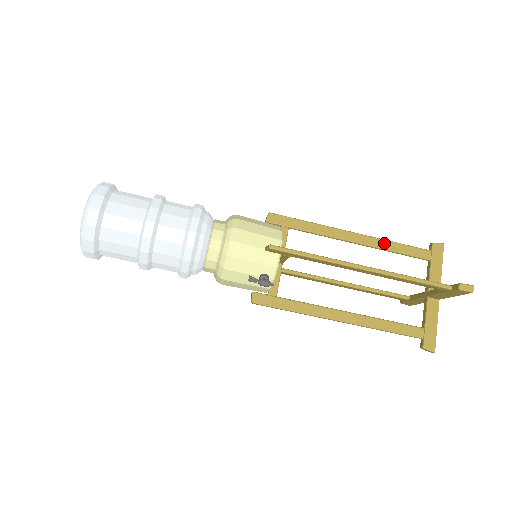
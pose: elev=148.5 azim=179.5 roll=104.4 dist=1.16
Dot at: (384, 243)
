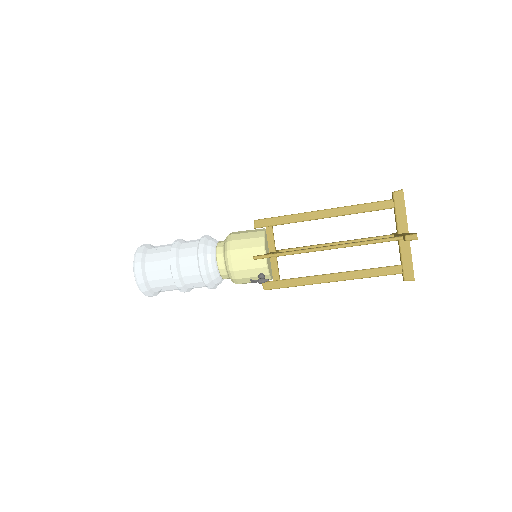
Dot at: (350, 209)
